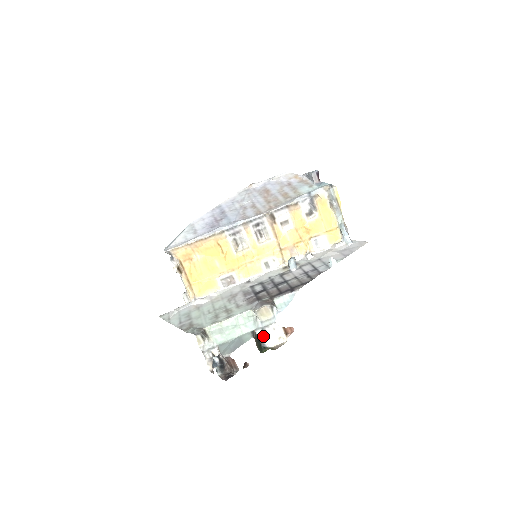
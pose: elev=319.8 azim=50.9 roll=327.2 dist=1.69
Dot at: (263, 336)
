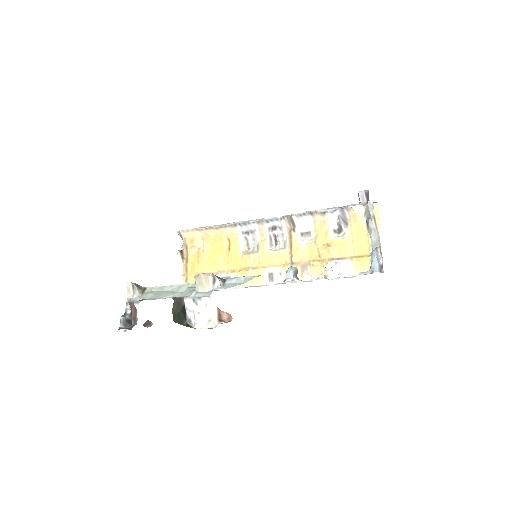
Dot at: (193, 311)
